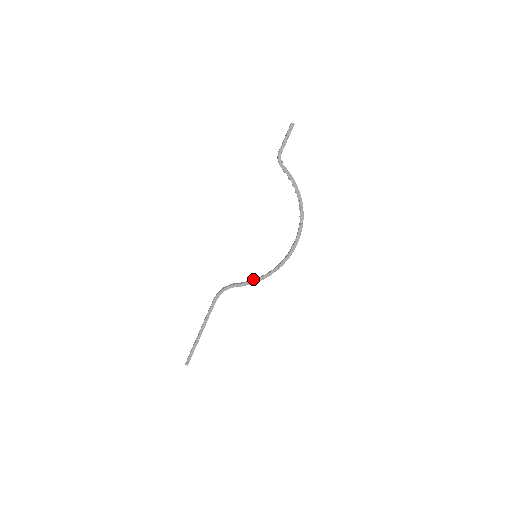
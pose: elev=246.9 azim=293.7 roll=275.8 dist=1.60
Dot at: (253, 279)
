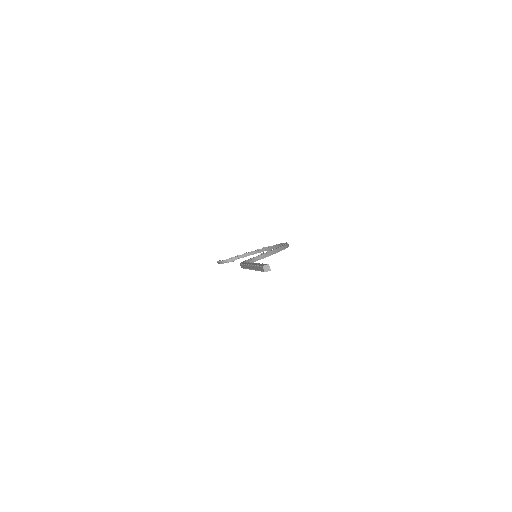
Dot at: occluded
